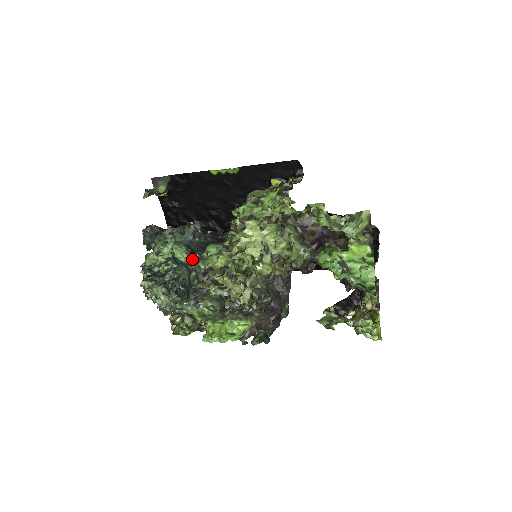
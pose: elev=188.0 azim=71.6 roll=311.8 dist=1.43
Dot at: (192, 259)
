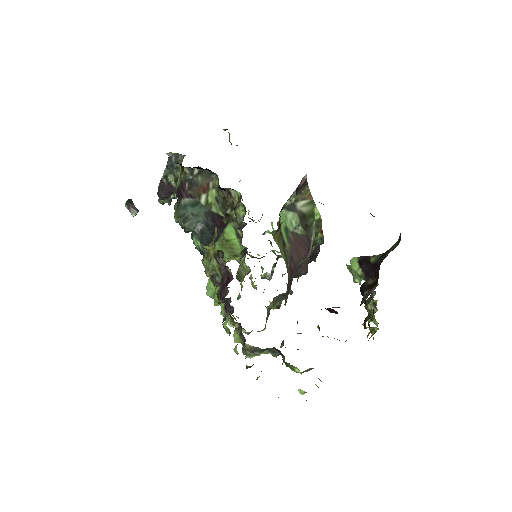
Dot at: (213, 247)
